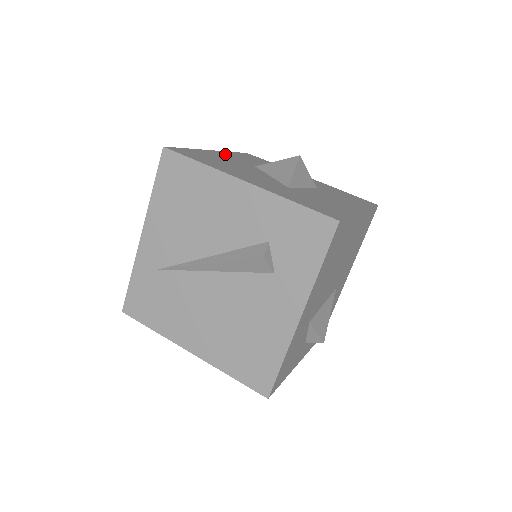
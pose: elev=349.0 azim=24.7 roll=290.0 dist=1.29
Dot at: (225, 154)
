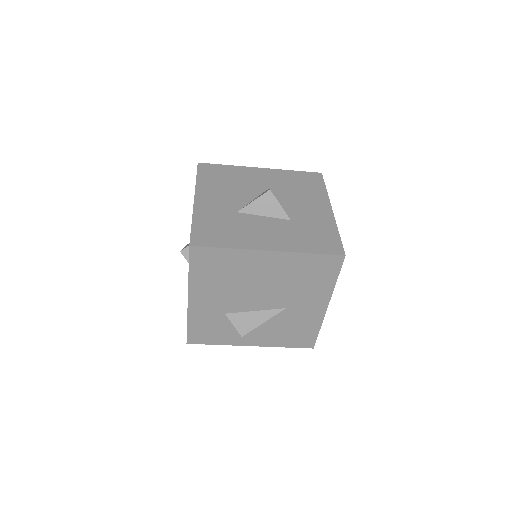
Dot at: (267, 173)
